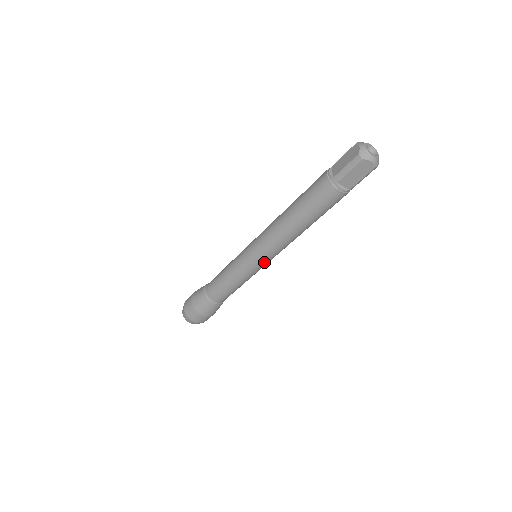
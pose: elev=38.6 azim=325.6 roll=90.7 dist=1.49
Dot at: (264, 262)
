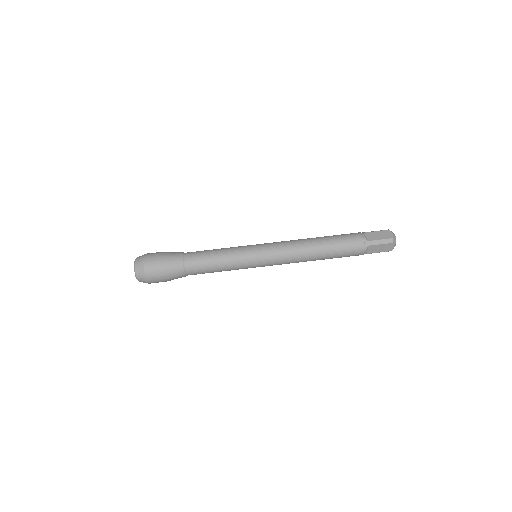
Dot at: (264, 250)
